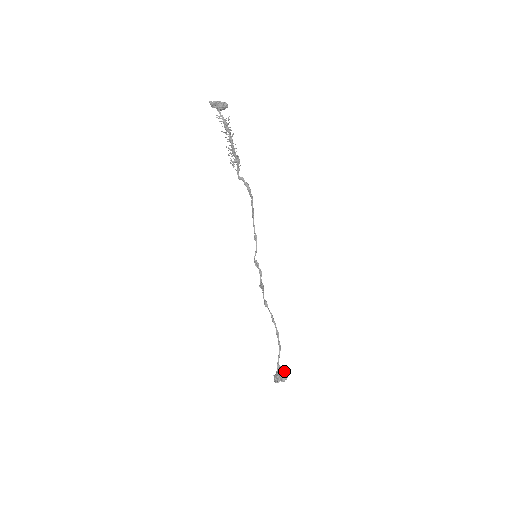
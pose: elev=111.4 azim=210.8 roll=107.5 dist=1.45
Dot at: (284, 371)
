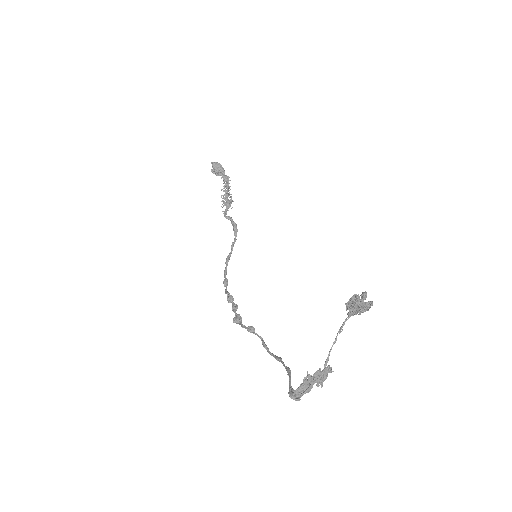
Dot at: (328, 358)
